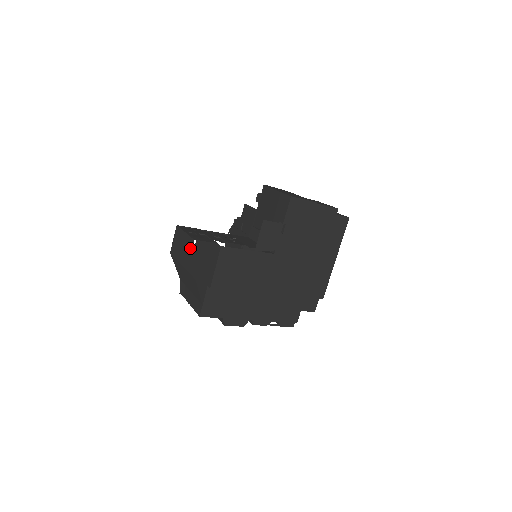
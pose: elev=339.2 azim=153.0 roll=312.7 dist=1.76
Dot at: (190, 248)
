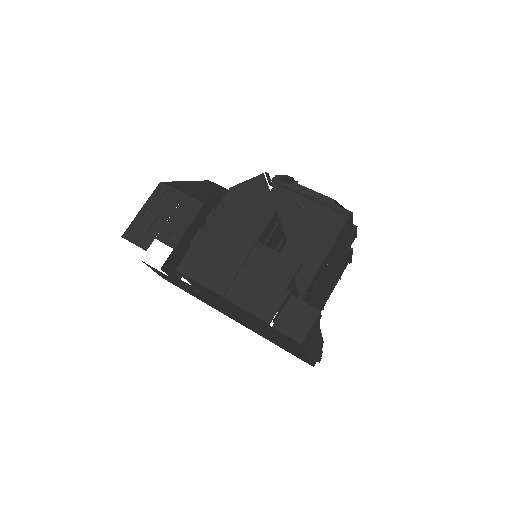
Dot at: occluded
